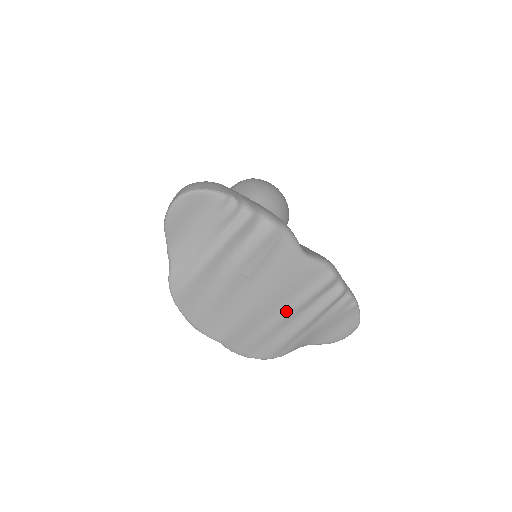
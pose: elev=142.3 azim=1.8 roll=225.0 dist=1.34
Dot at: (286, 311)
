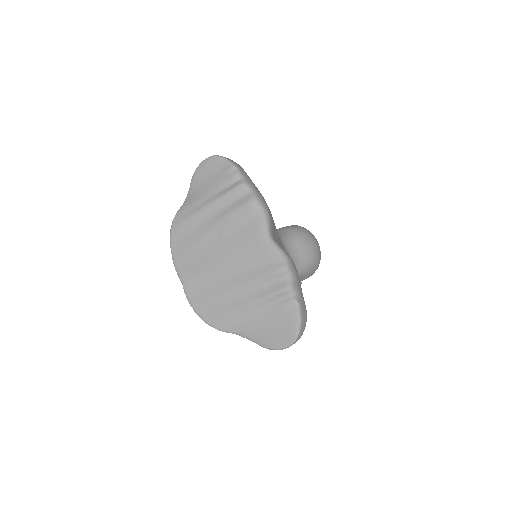
Dot at: (238, 281)
